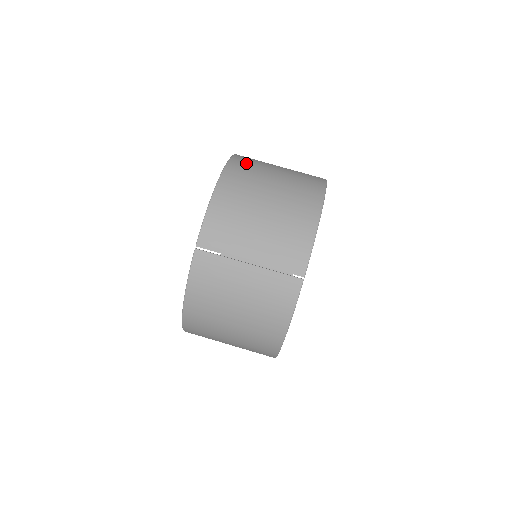
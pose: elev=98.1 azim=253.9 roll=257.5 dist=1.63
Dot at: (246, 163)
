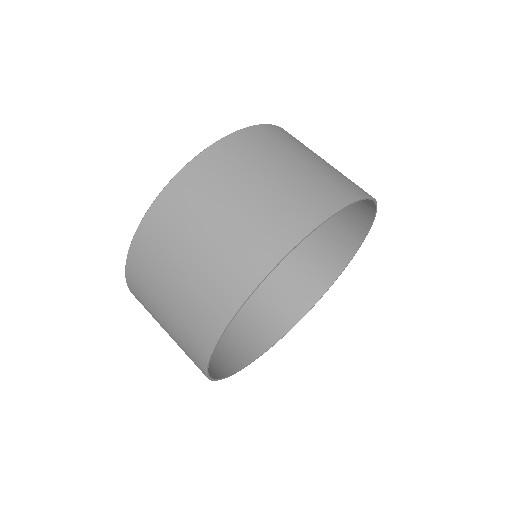
Dot at: (220, 163)
